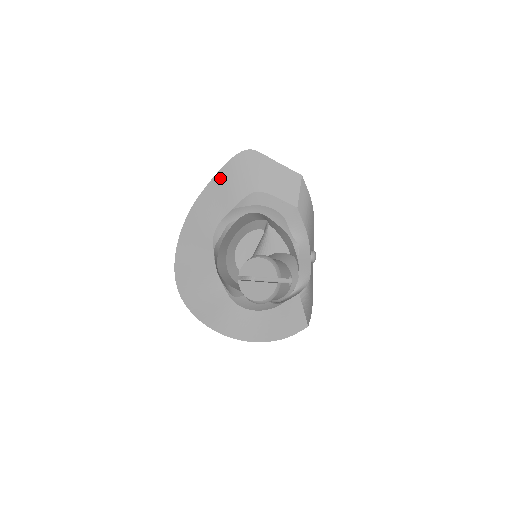
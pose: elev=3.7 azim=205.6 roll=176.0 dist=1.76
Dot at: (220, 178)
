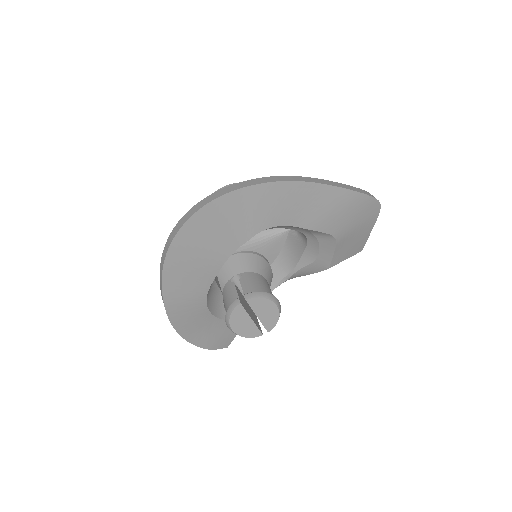
Dot at: (337, 195)
